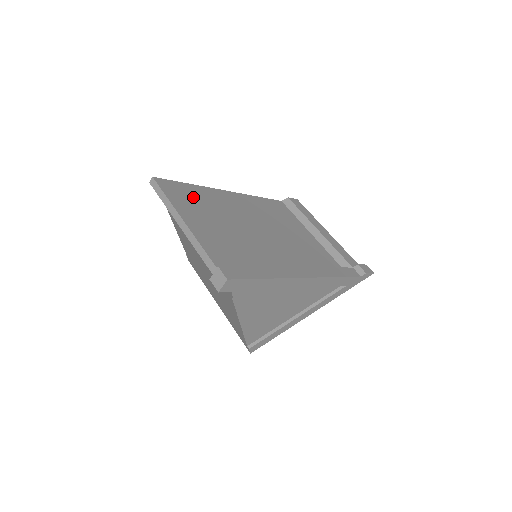
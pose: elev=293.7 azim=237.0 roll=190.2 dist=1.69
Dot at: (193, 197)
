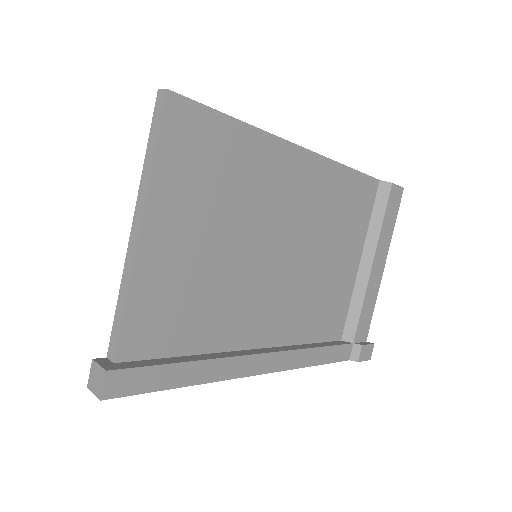
Dot at: (215, 161)
